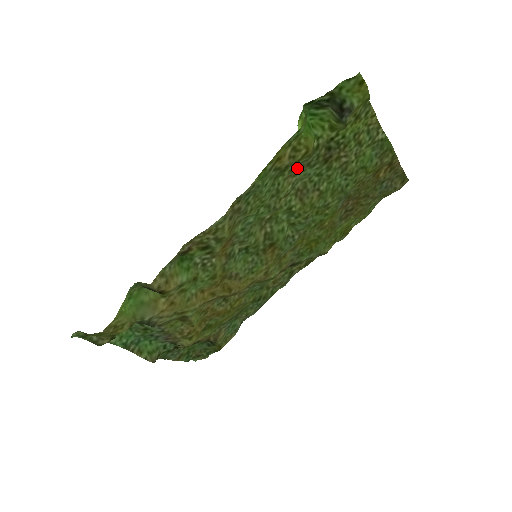
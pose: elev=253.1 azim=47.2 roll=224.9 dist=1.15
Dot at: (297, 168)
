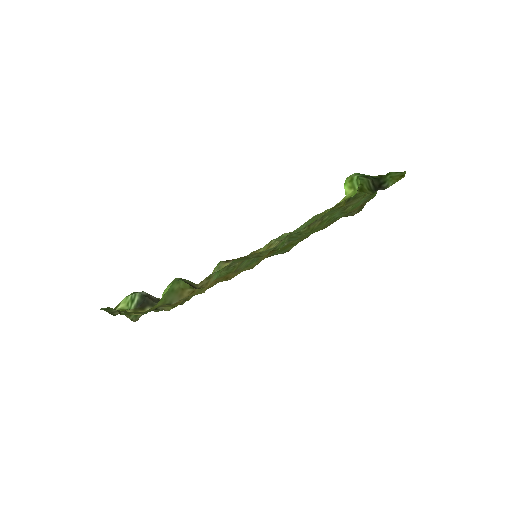
Dot at: (325, 210)
